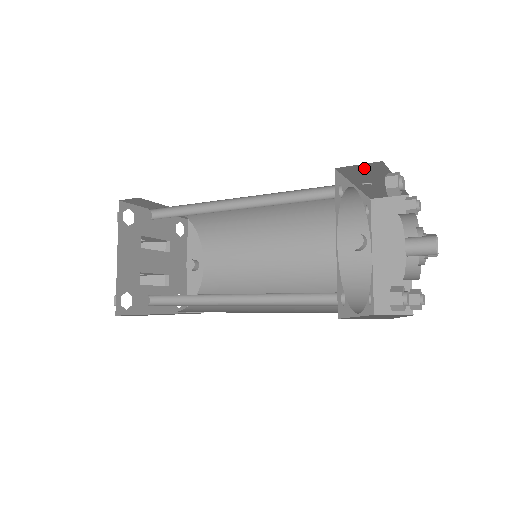
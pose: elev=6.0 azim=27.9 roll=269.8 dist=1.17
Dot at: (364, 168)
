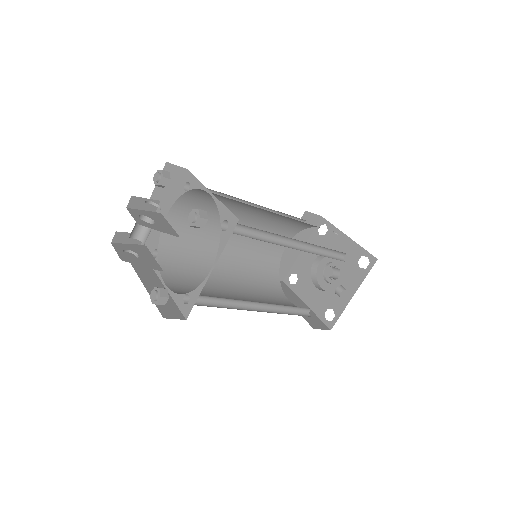
Dot at: occluded
